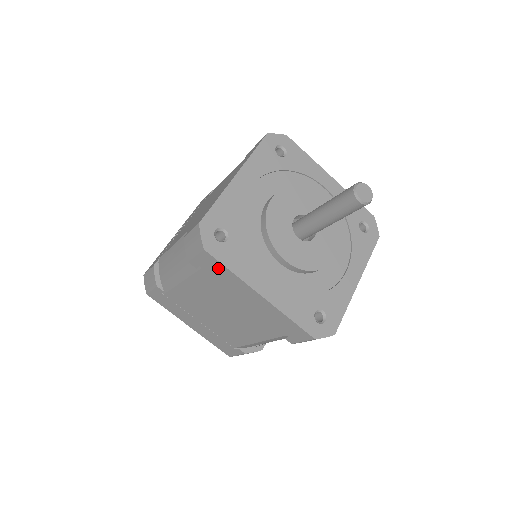
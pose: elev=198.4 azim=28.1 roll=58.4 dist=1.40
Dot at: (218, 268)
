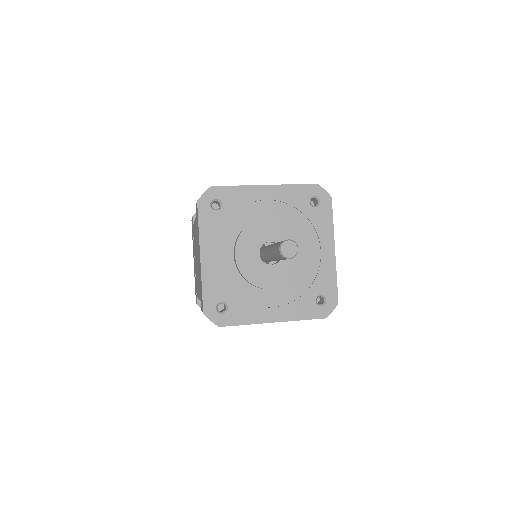
Dot at: occluded
